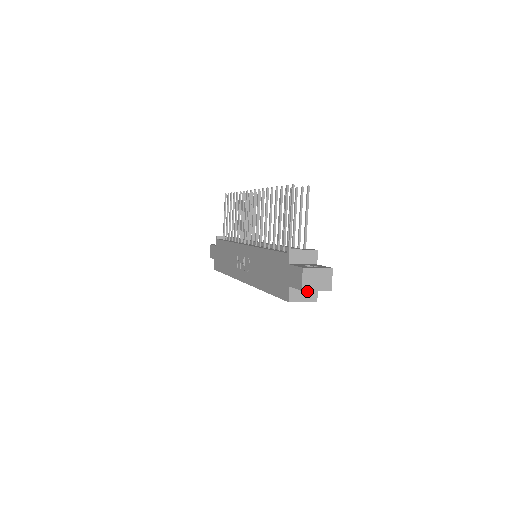
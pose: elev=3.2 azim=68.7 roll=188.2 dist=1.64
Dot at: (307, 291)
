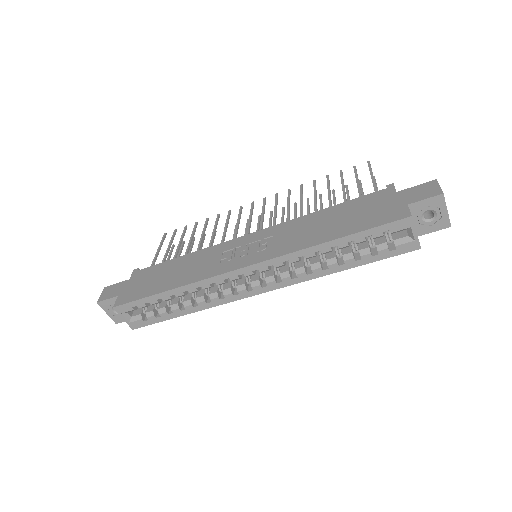
Dot at: (415, 228)
